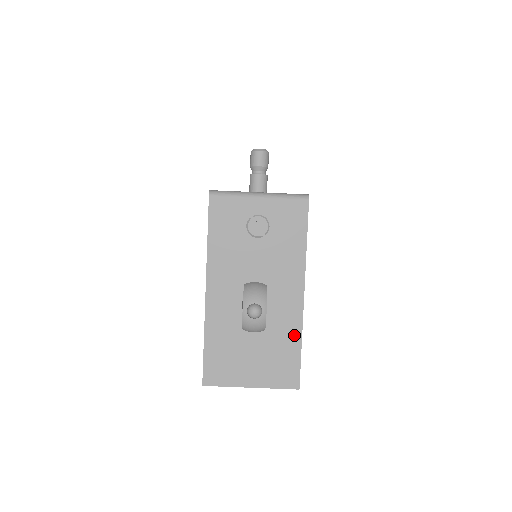
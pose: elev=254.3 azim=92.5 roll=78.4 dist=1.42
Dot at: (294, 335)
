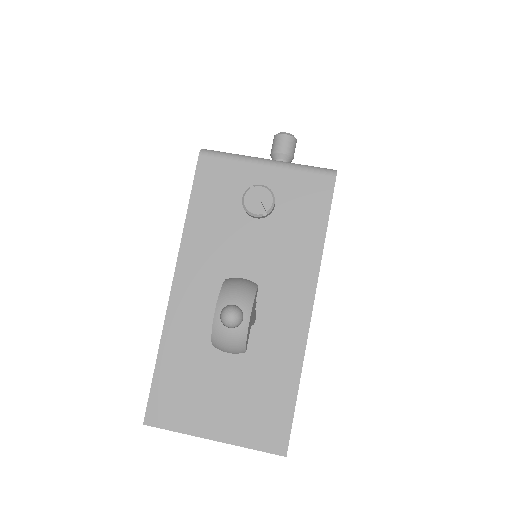
Dot at: (289, 369)
